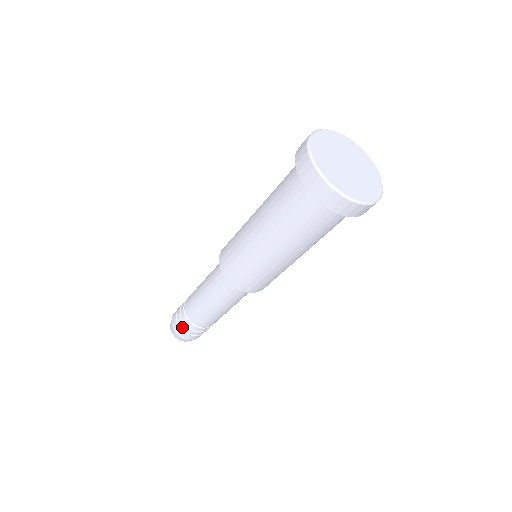
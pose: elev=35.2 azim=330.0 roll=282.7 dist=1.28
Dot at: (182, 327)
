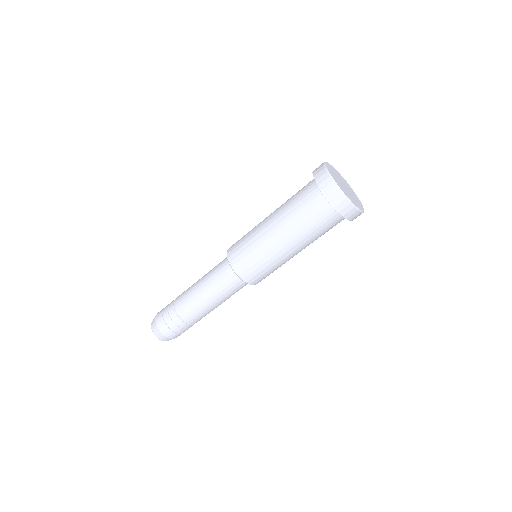
Dot at: (166, 318)
